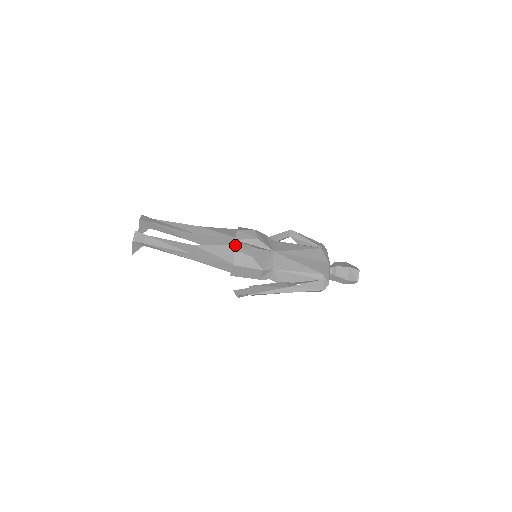
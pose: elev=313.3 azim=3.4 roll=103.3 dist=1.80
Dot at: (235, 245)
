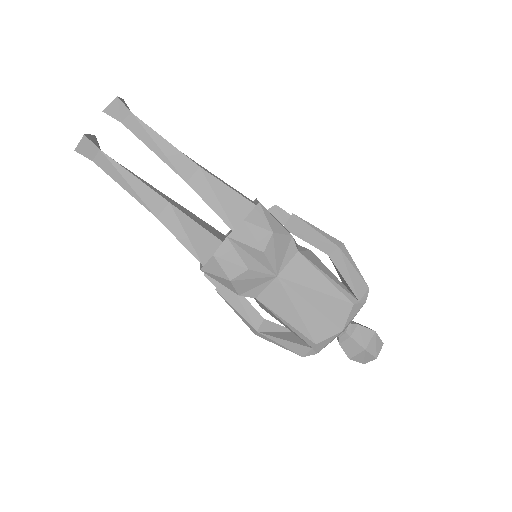
Dot at: (219, 247)
